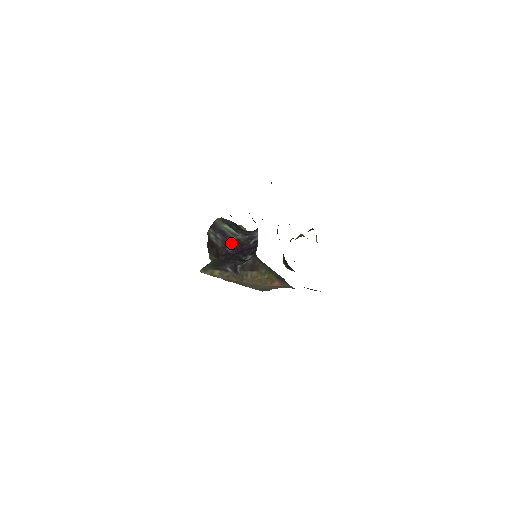
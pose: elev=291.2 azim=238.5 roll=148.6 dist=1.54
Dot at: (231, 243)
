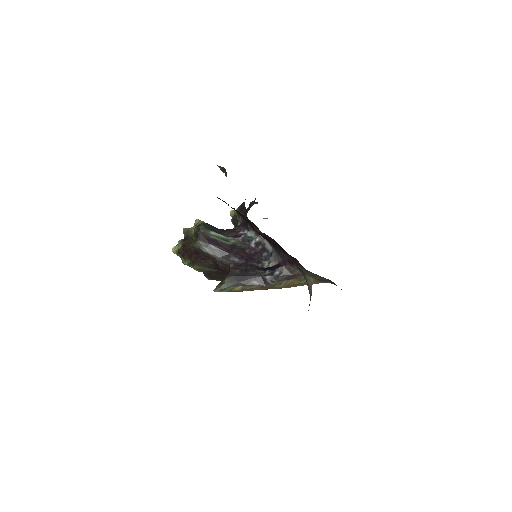
Dot at: (231, 251)
